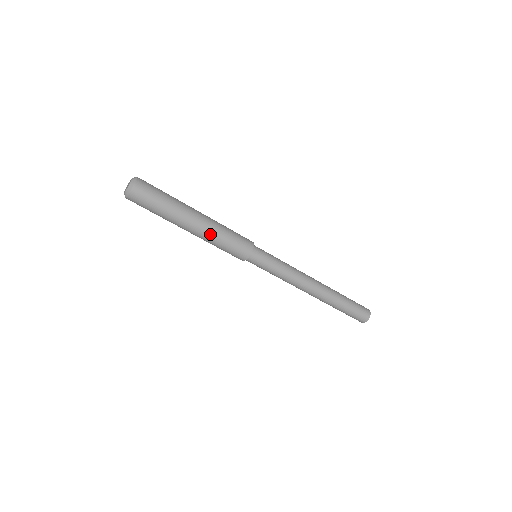
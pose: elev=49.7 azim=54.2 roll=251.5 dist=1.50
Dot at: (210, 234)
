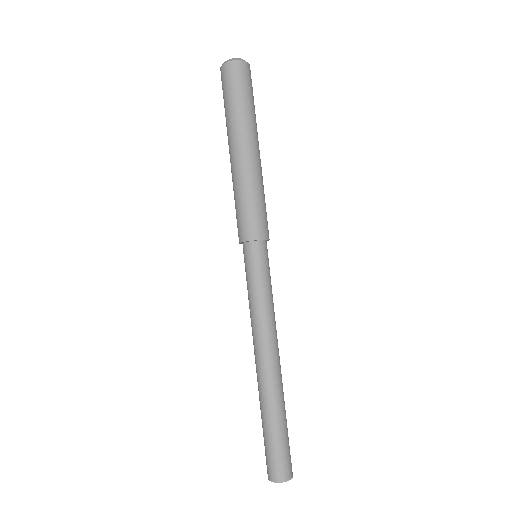
Dot at: (260, 175)
